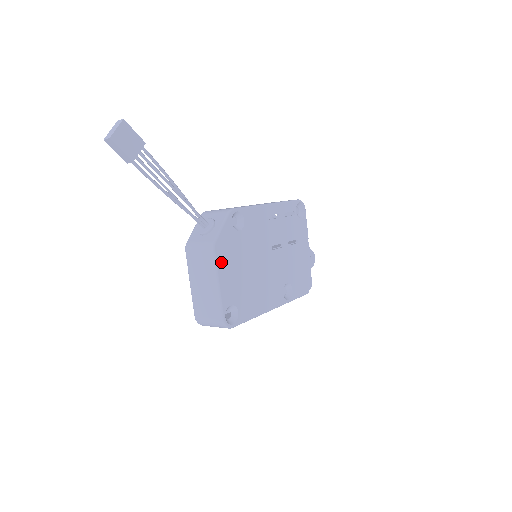
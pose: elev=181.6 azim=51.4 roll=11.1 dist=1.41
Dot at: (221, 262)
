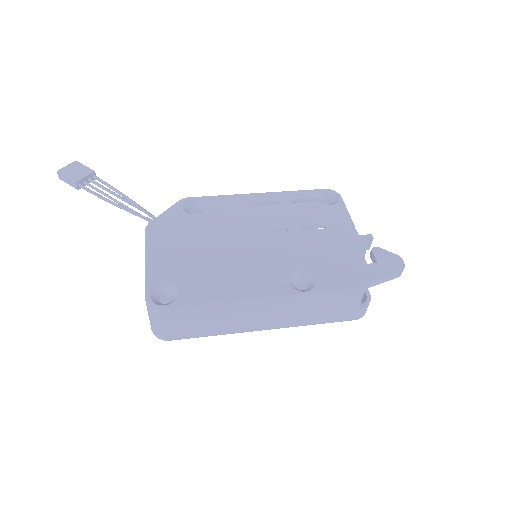
Dot at: (156, 240)
